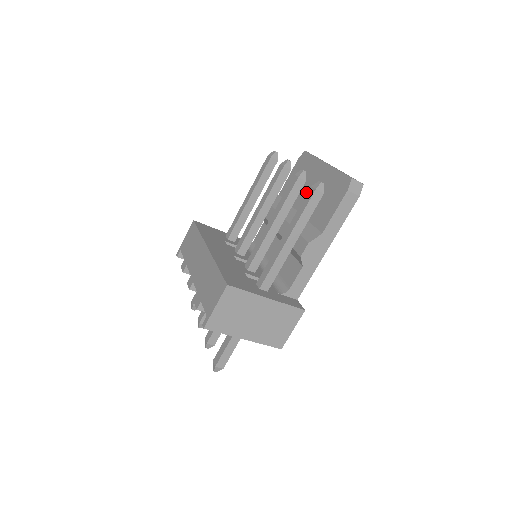
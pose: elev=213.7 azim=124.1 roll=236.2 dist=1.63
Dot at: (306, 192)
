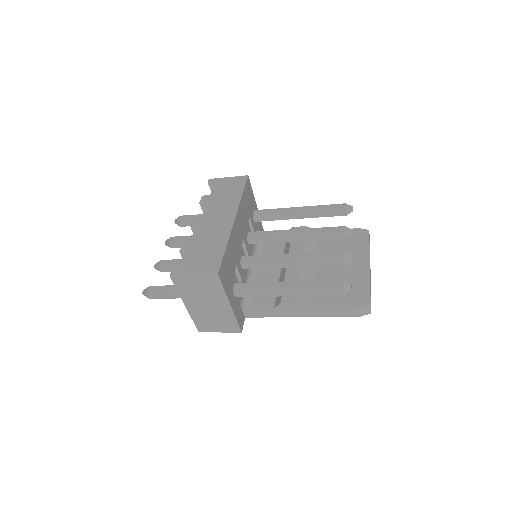
Dot at: occluded
